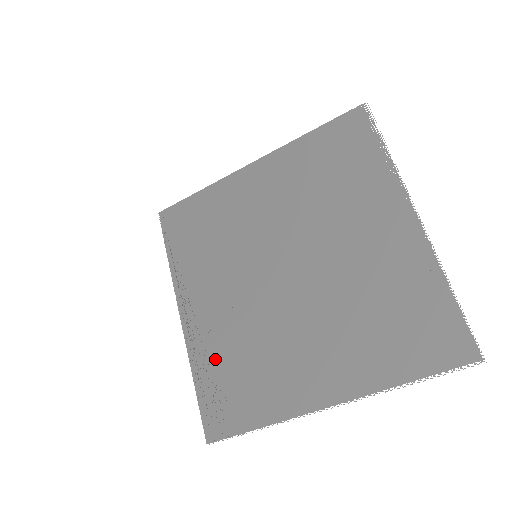
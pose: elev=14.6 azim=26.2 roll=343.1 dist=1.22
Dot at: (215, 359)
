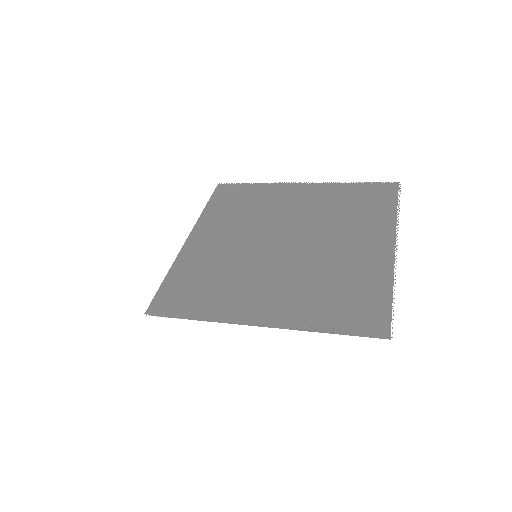
Dot at: (316, 308)
